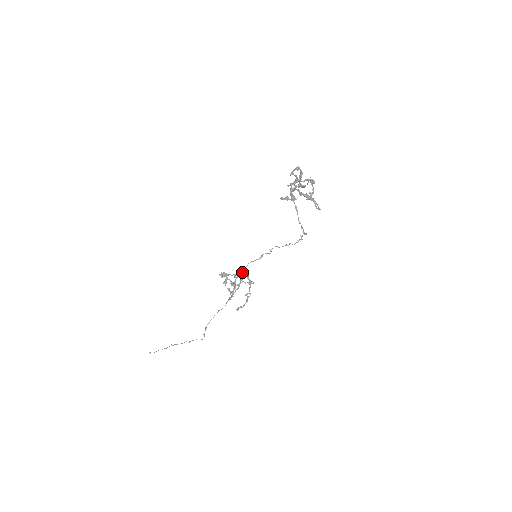
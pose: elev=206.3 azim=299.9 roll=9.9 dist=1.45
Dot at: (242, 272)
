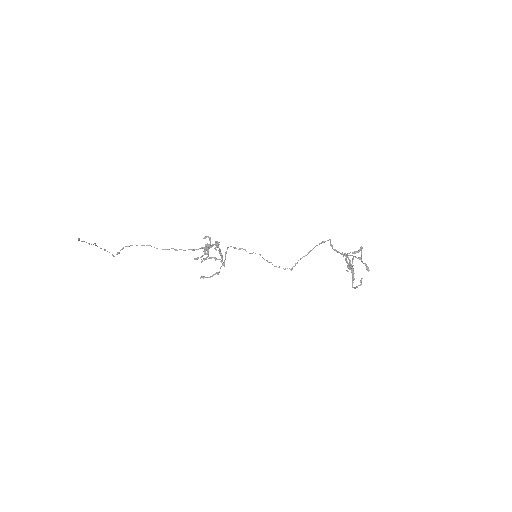
Dot at: occluded
